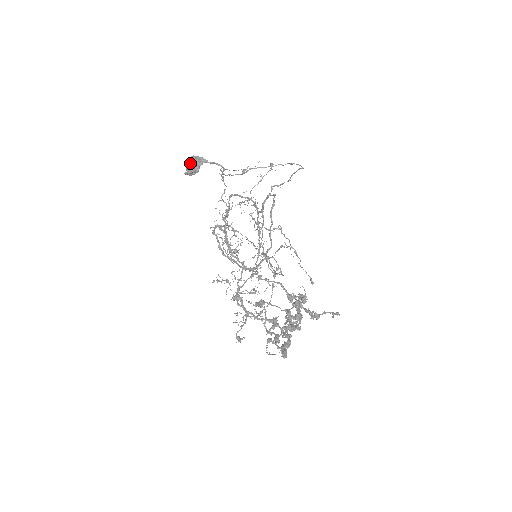
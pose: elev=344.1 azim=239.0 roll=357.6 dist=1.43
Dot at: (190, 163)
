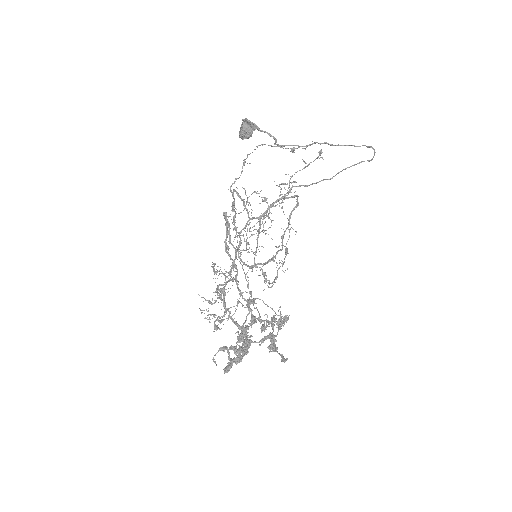
Dot at: (242, 126)
